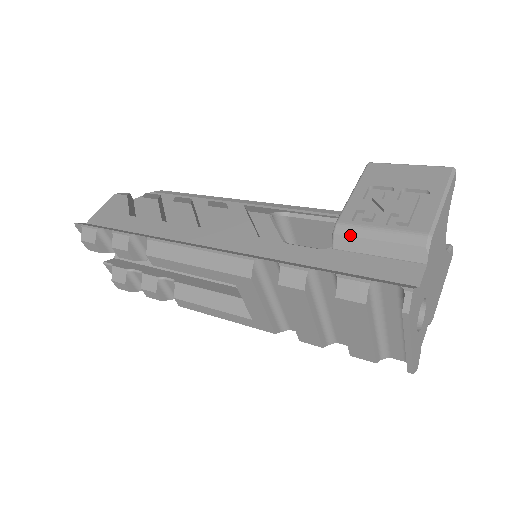
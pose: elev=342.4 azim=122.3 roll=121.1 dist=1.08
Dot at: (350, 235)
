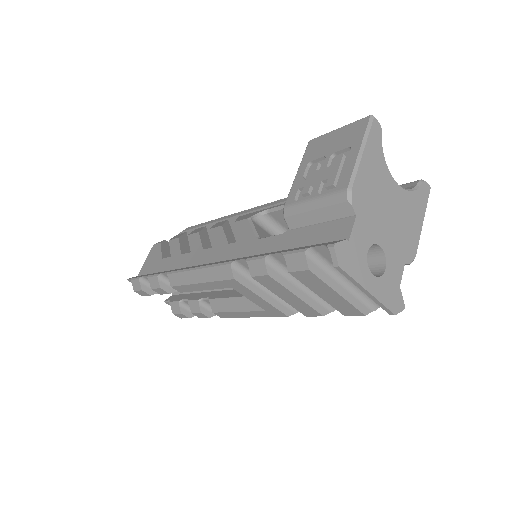
Dot at: (295, 214)
